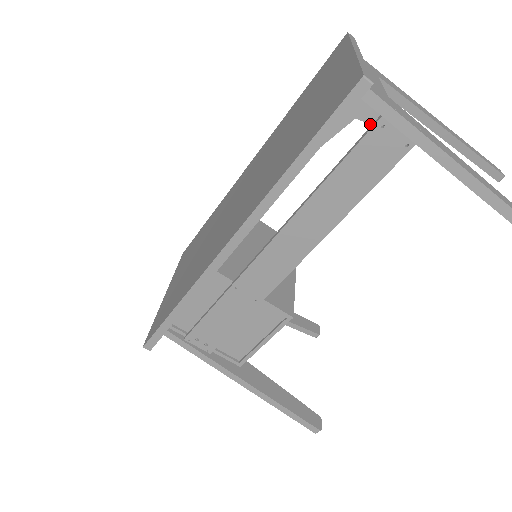
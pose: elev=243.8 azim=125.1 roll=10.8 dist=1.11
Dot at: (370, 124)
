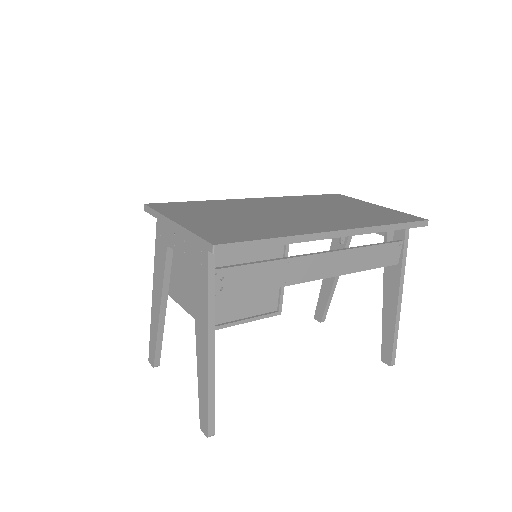
Dot at: (387, 240)
